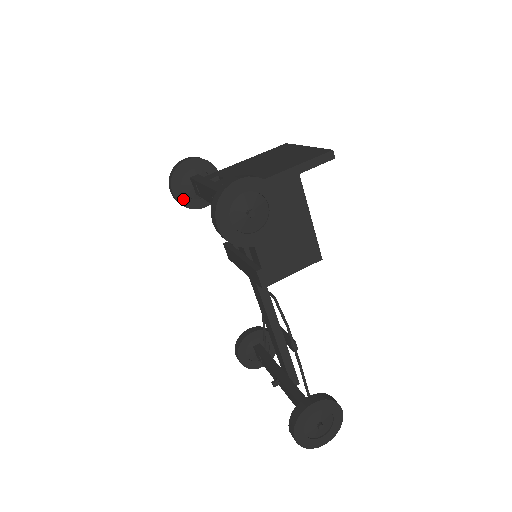
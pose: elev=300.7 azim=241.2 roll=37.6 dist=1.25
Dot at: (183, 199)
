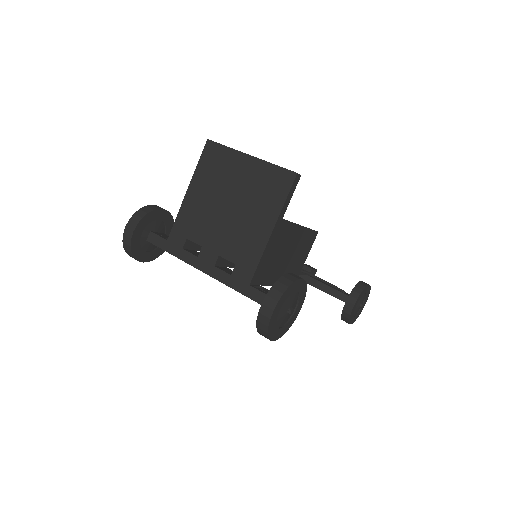
Dot at: (153, 255)
